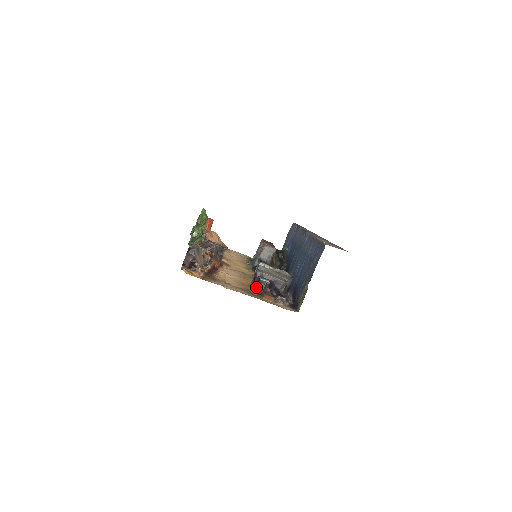
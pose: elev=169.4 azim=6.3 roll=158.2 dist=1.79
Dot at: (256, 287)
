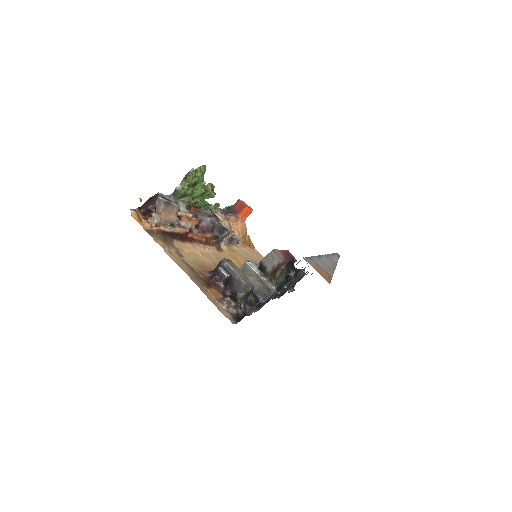
Dot at: (211, 275)
